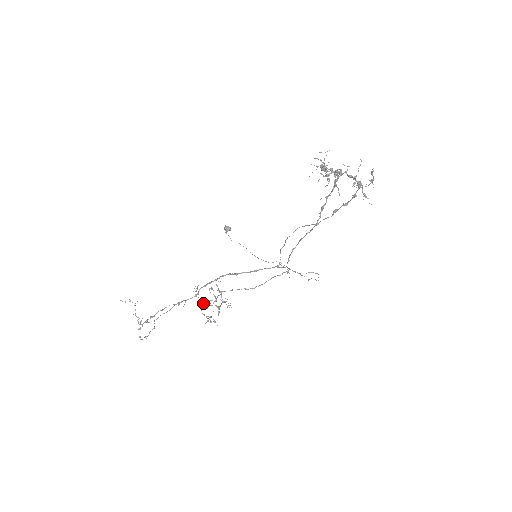
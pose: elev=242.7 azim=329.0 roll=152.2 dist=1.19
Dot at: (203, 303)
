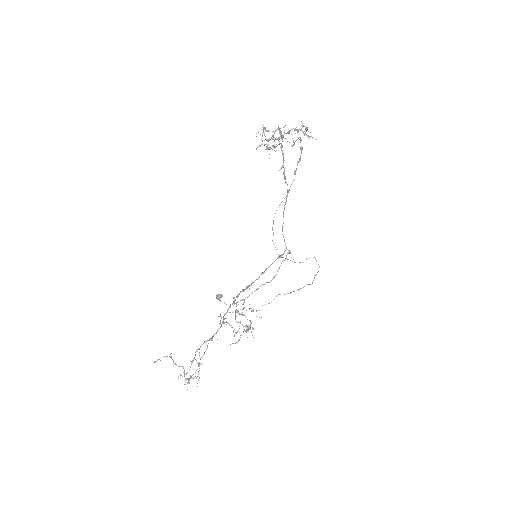
Dot at: (233, 331)
